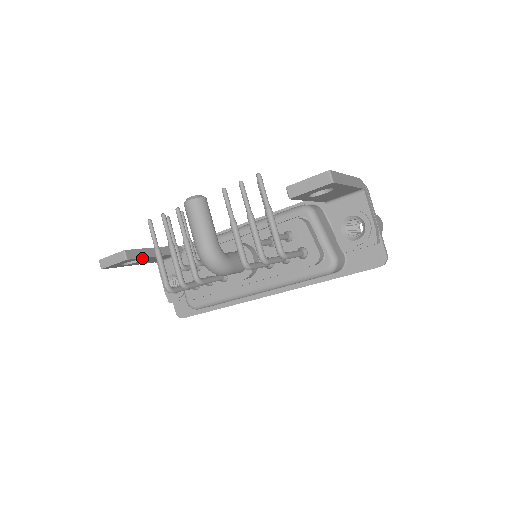
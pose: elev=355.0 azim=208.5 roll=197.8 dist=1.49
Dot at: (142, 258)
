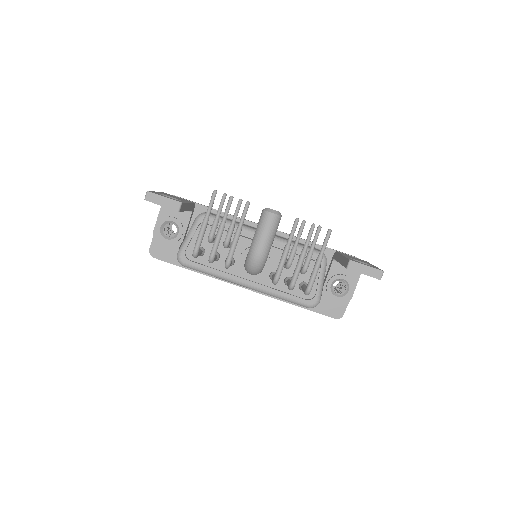
Dot at: occluded
